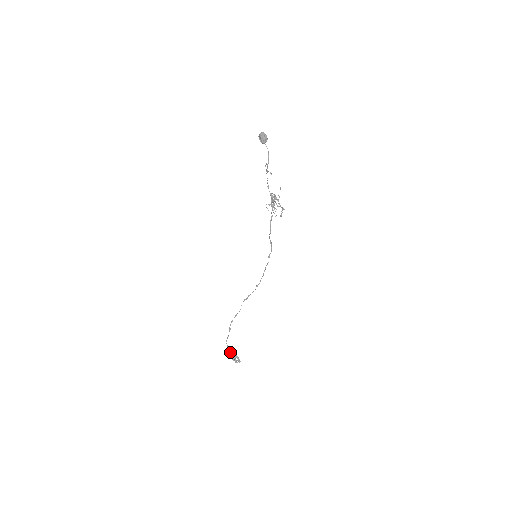
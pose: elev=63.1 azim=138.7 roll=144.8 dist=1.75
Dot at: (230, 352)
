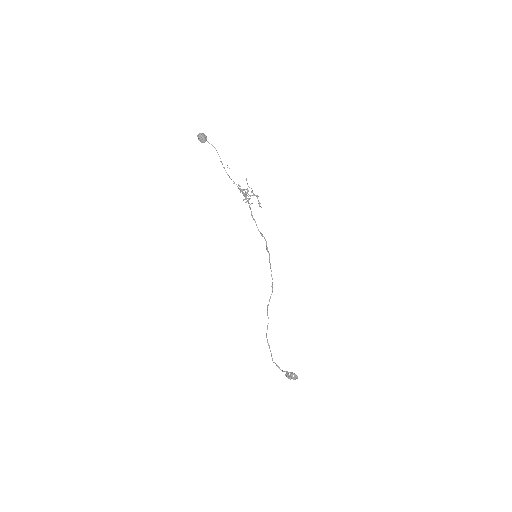
Dot at: (283, 371)
